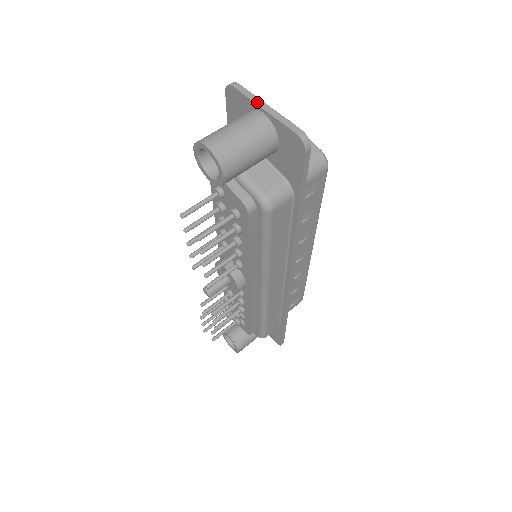
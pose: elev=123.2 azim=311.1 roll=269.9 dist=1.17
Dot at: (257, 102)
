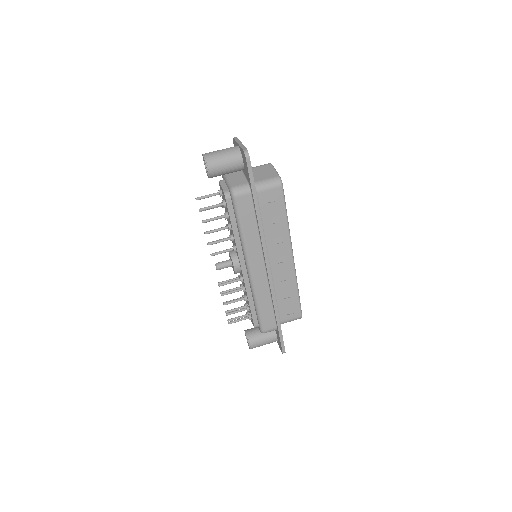
Dot at: (238, 142)
